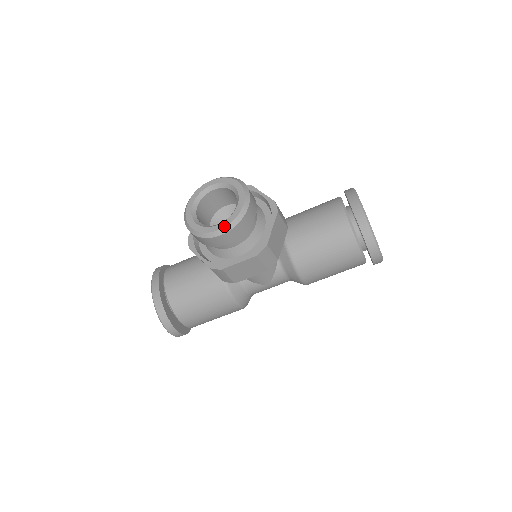
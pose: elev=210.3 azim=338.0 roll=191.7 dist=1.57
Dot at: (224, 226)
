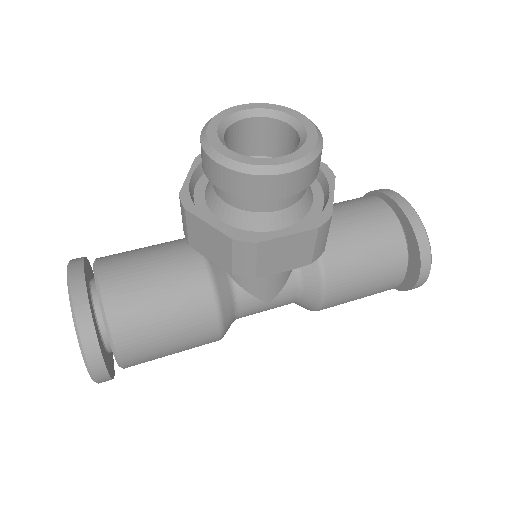
Dot at: (292, 159)
